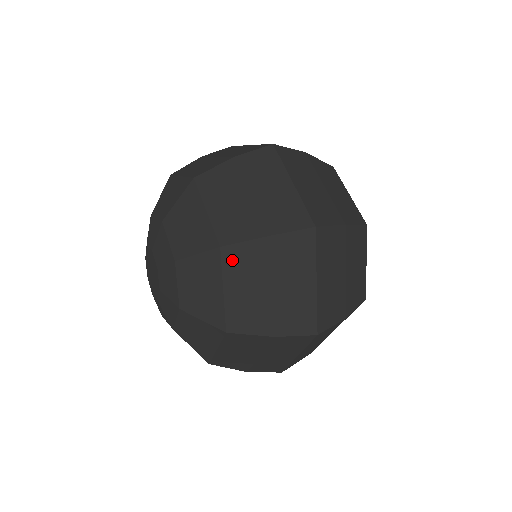
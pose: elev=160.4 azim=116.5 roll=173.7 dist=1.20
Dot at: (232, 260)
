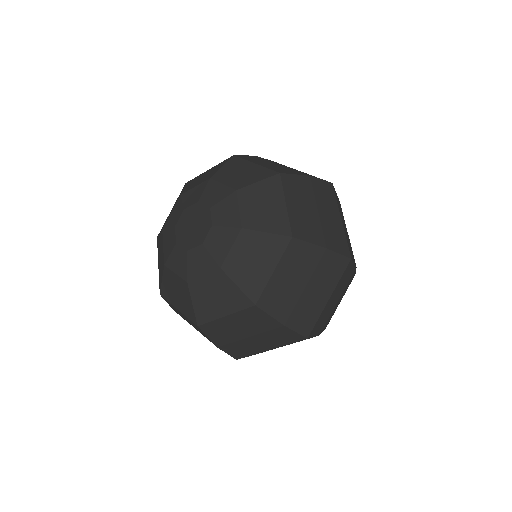
Dot at: (246, 158)
